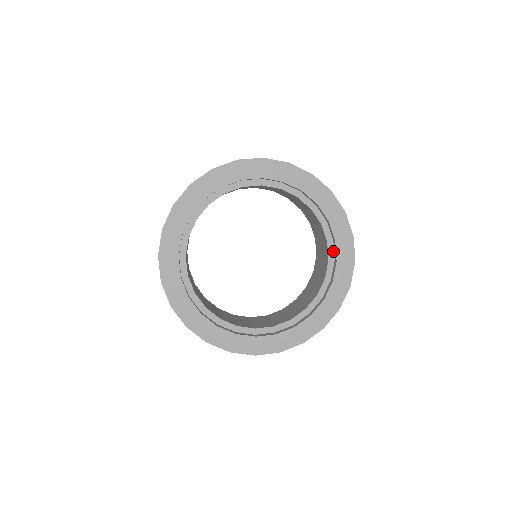
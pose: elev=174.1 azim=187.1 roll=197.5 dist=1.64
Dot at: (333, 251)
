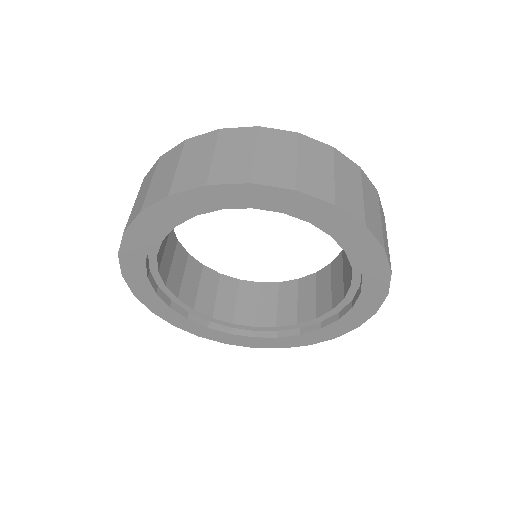
Dot at: (359, 277)
